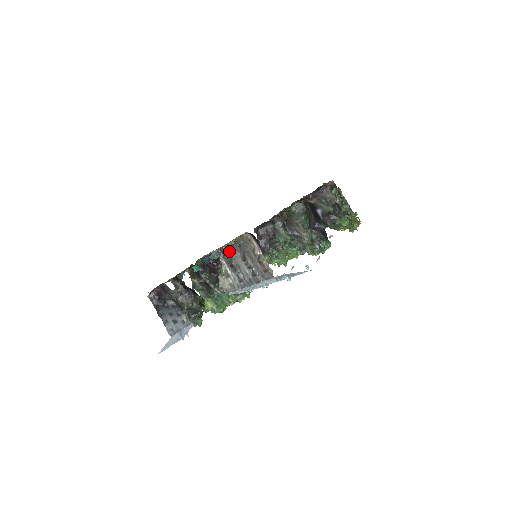
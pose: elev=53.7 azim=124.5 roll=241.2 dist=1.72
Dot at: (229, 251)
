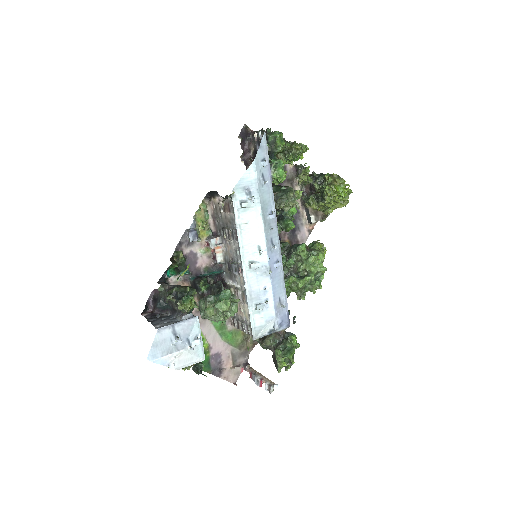
Dot at: (210, 239)
